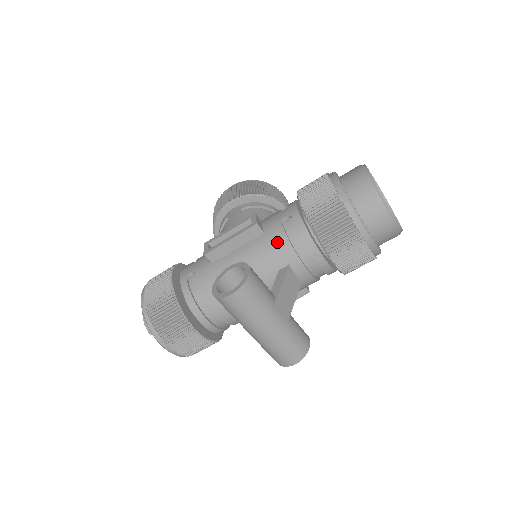
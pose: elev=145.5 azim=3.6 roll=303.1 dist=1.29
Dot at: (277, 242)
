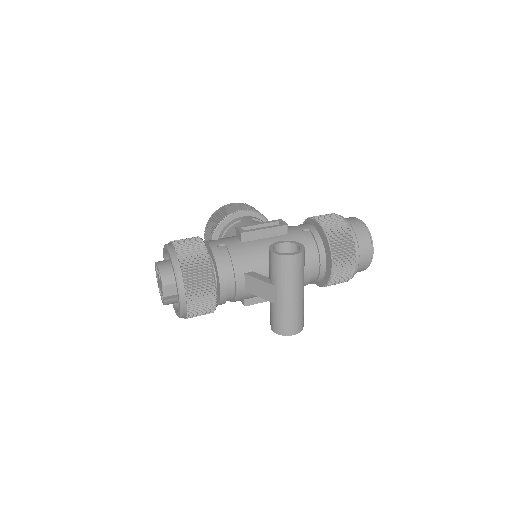
Dot at: (300, 242)
